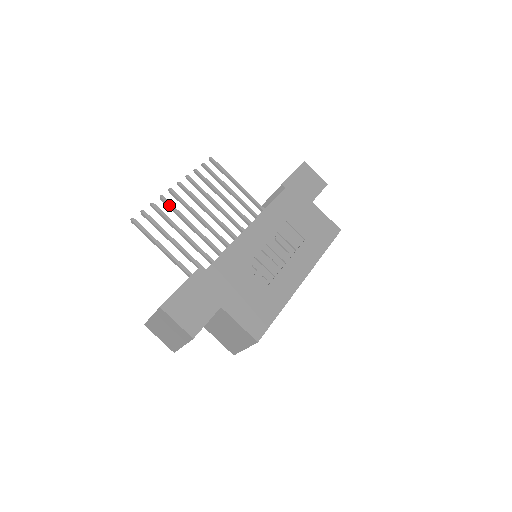
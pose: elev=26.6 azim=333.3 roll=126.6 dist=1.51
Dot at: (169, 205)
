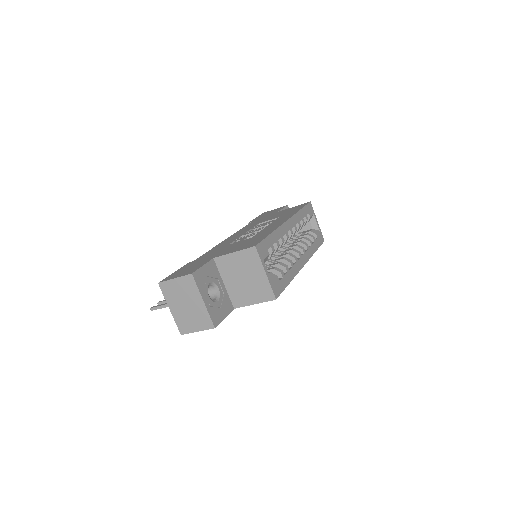
Dot at: occluded
